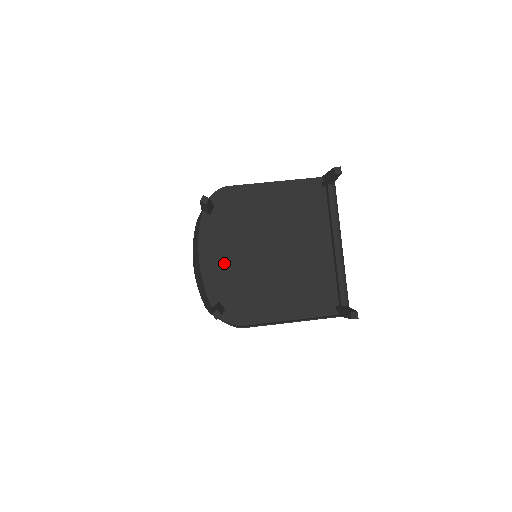
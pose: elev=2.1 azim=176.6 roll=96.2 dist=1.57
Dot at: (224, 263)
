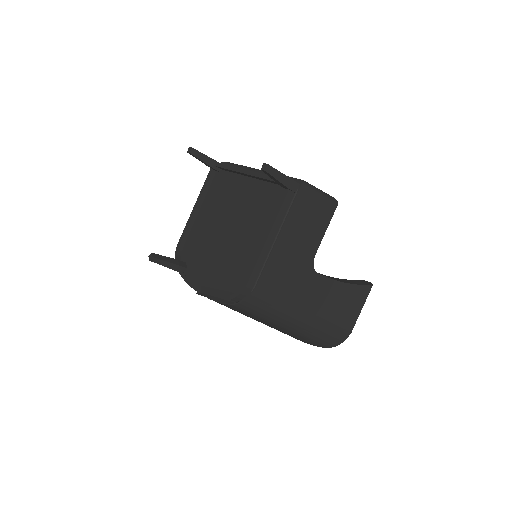
Dot at: (214, 275)
